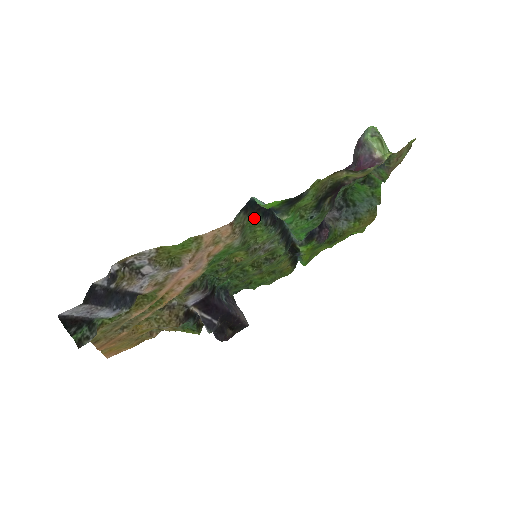
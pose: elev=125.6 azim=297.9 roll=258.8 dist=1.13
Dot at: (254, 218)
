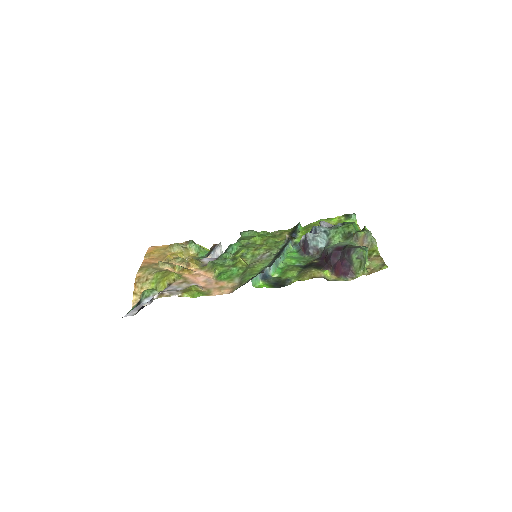
Dot at: (251, 278)
